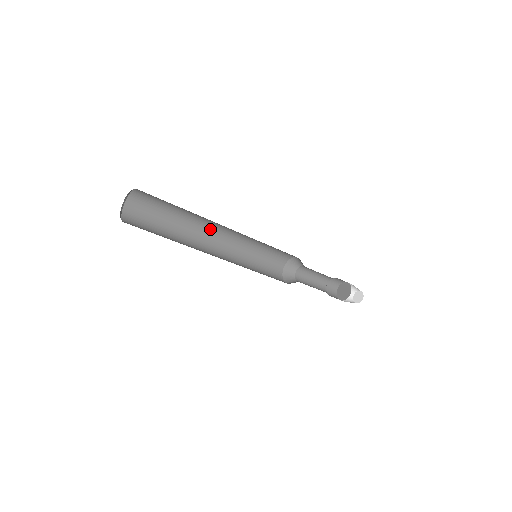
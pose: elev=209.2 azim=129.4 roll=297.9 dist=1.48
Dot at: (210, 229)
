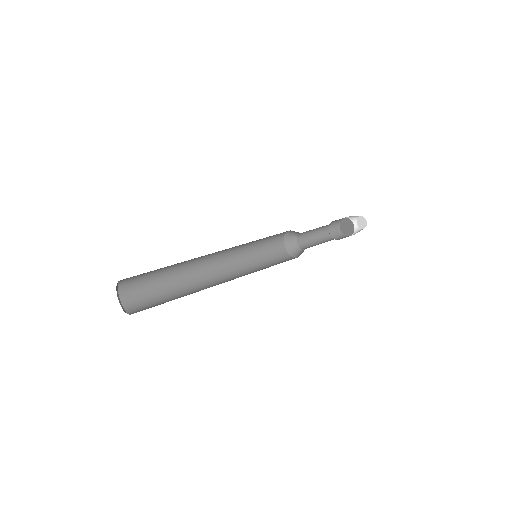
Dot at: (204, 256)
